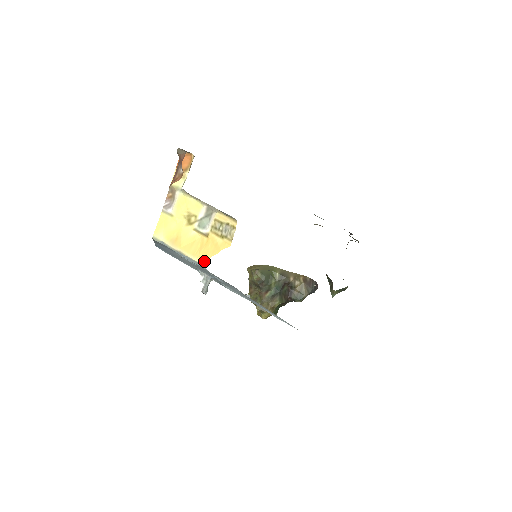
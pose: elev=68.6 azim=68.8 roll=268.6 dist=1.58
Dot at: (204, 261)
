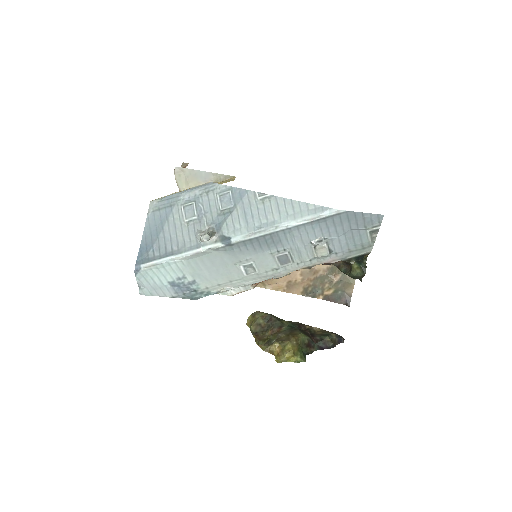
Dot at: occluded
